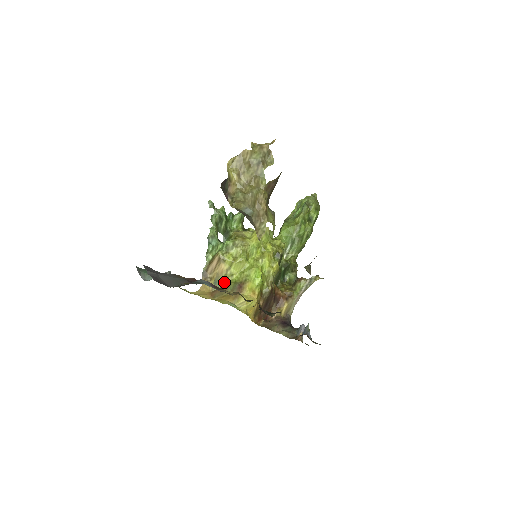
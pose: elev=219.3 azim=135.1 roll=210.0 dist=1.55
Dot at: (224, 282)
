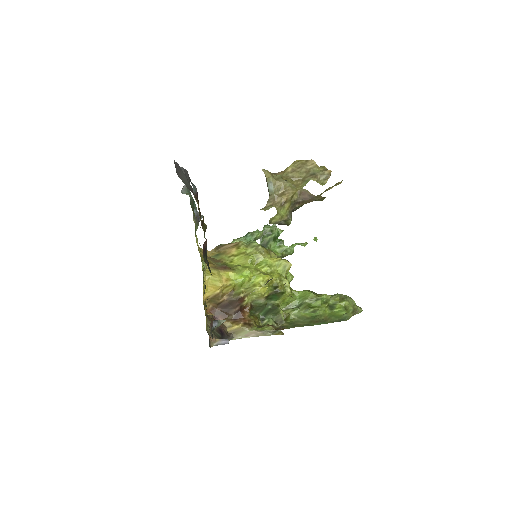
Dot at: (222, 259)
